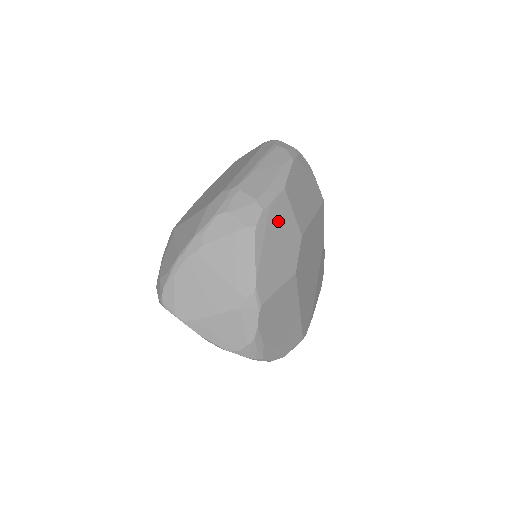
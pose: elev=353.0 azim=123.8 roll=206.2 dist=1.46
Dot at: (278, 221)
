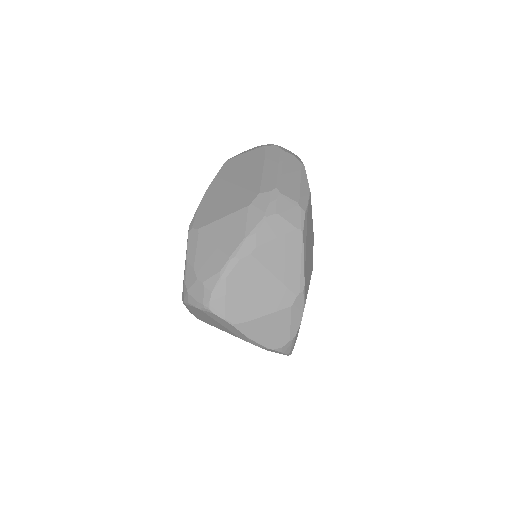
Dot at: (309, 223)
